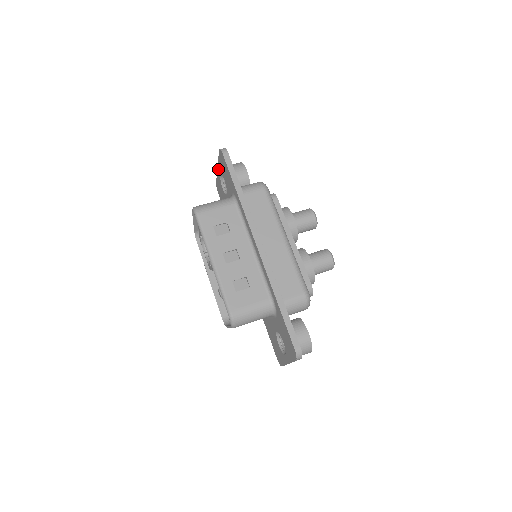
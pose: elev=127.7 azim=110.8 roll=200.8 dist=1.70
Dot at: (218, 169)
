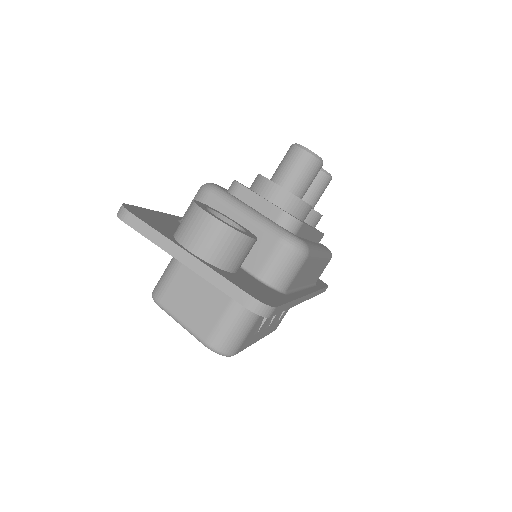
Dot at: (187, 266)
